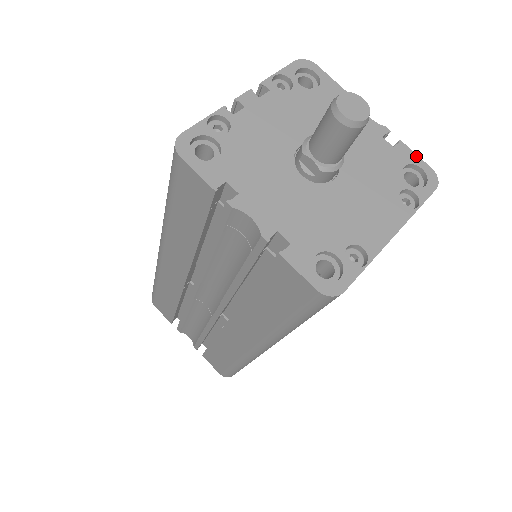
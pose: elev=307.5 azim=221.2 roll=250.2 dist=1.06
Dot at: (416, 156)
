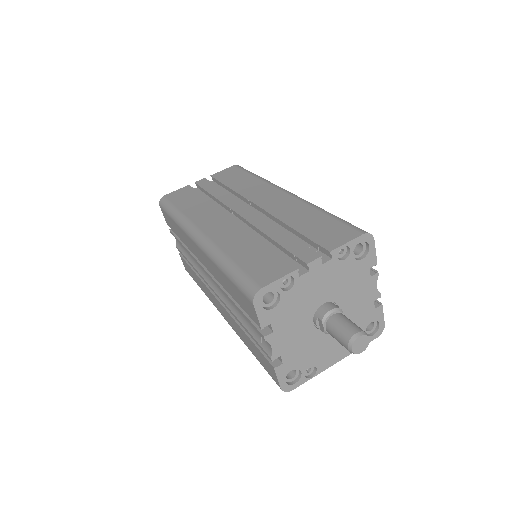
Dot at: (383, 316)
